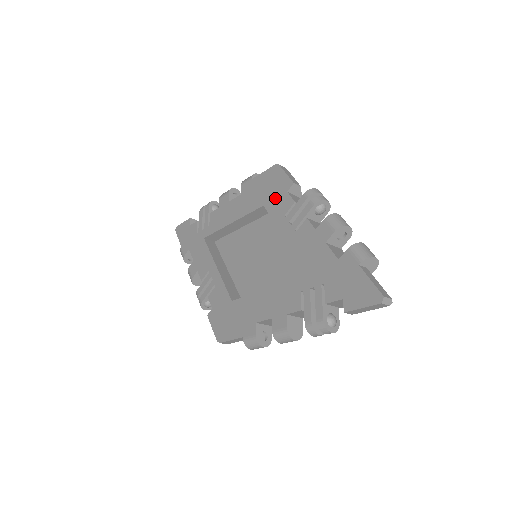
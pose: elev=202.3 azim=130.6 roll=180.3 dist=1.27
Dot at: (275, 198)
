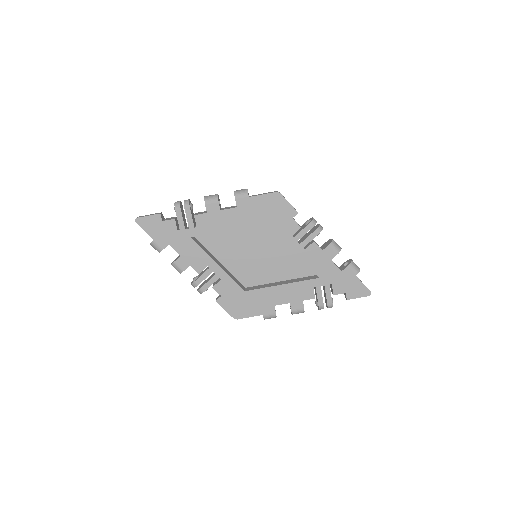
Dot at: (281, 220)
